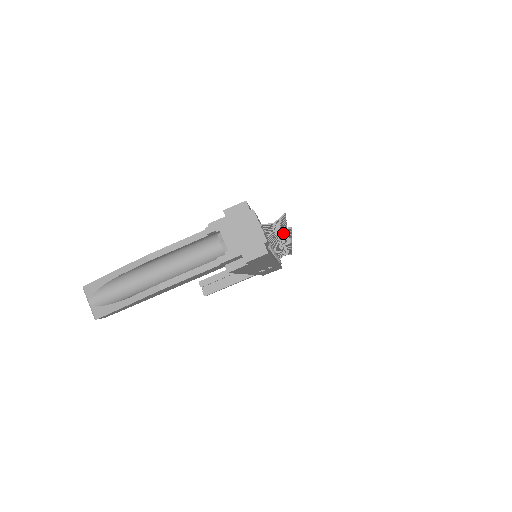
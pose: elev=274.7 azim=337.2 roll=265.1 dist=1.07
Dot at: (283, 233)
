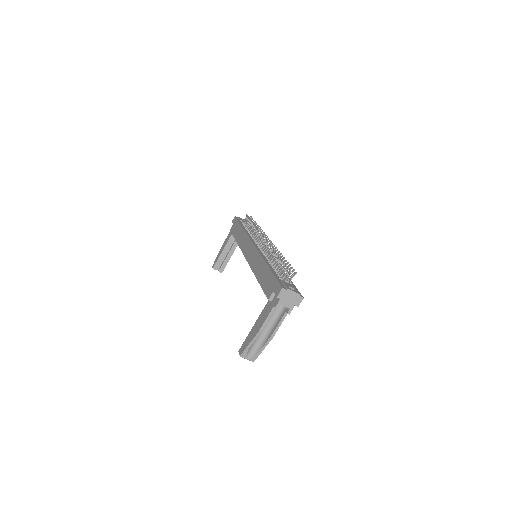
Dot at: occluded
